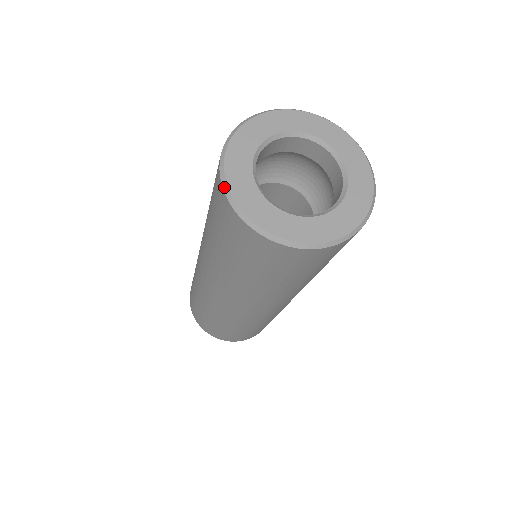
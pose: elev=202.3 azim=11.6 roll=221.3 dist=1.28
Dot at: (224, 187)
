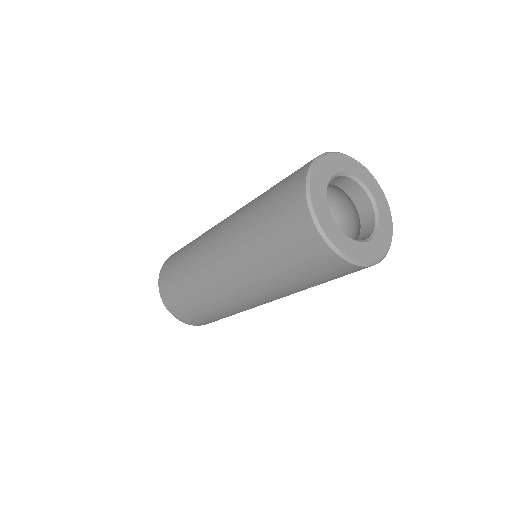
Dot at: (310, 168)
